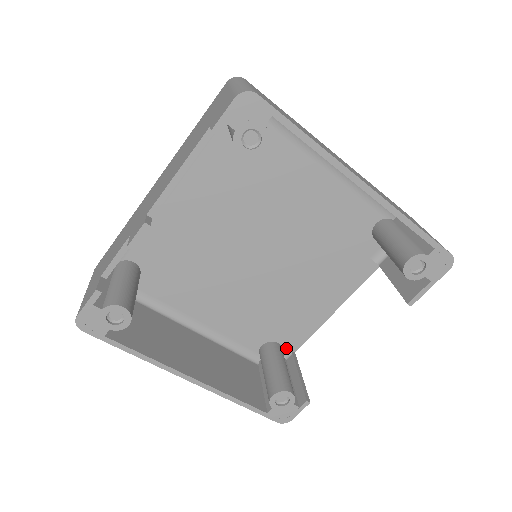
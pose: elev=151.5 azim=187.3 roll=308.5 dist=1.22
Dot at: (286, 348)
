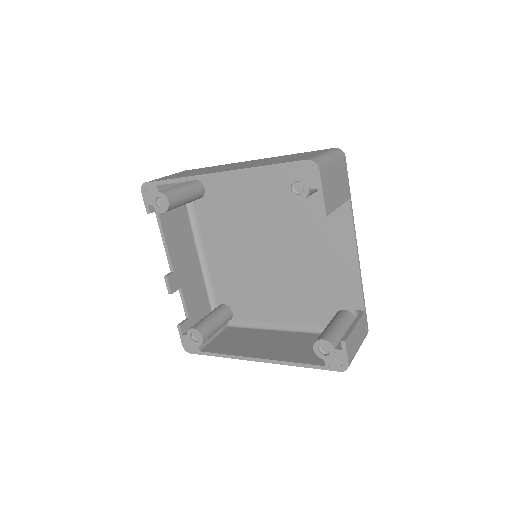
Dot at: (354, 310)
